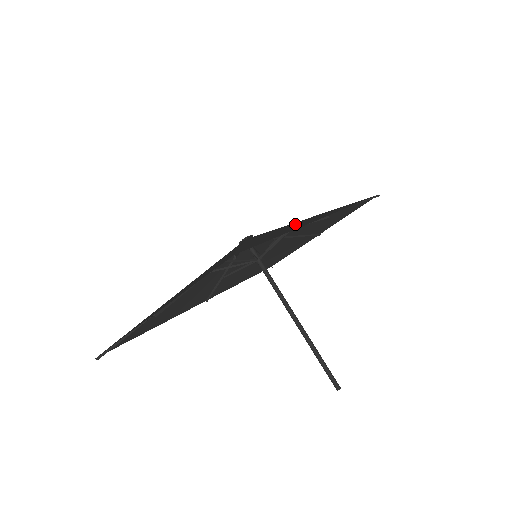
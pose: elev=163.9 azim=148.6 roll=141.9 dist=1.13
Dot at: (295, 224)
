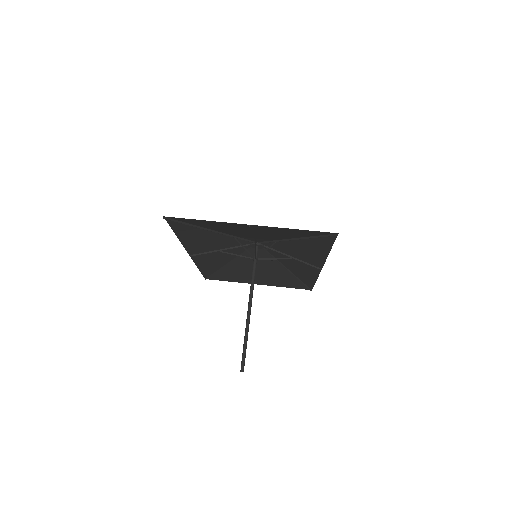
Dot at: (294, 259)
